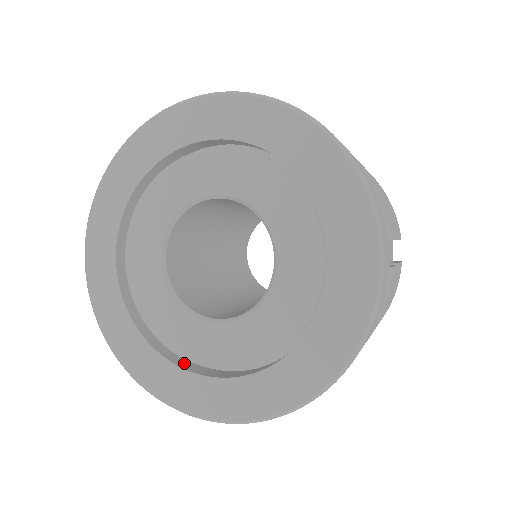
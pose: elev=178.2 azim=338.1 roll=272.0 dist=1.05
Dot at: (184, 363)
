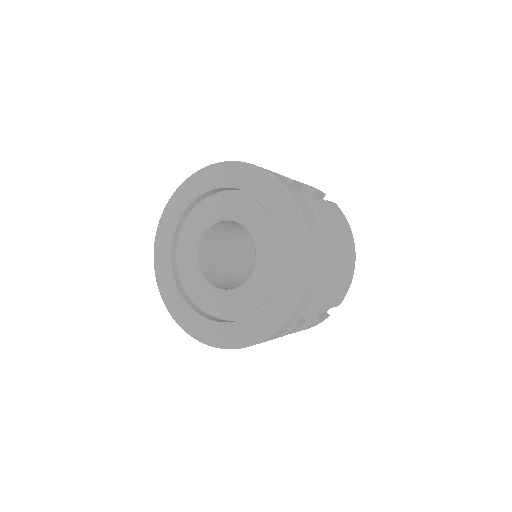
Dot at: (179, 282)
